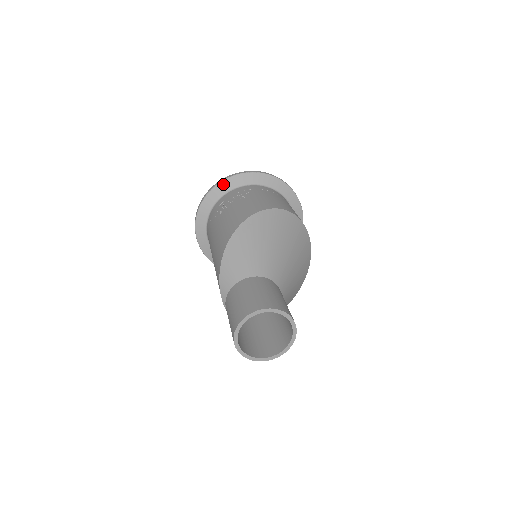
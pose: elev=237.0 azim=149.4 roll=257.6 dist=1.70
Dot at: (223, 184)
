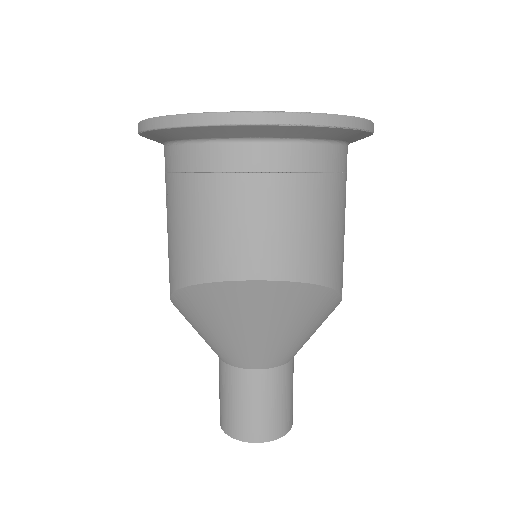
Dot at: (147, 138)
